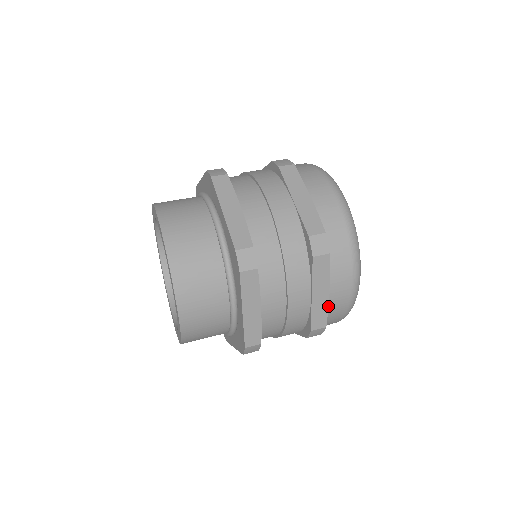
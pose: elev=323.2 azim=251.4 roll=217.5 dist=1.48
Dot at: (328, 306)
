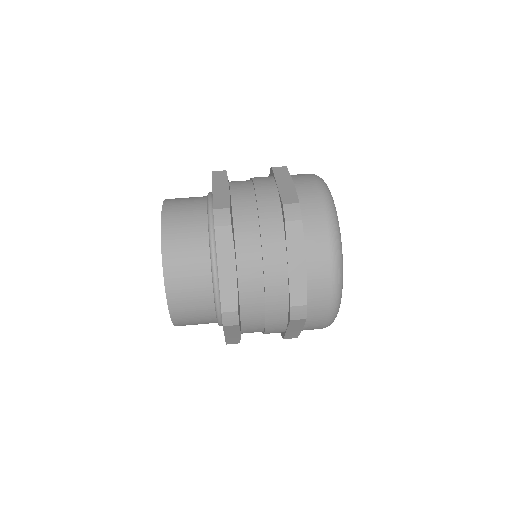
Dot at: (308, 282)
